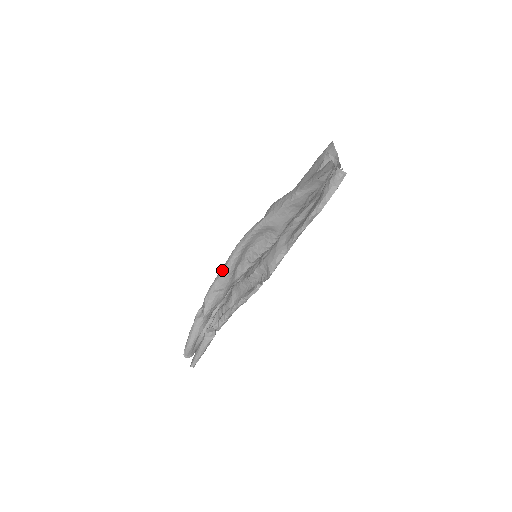
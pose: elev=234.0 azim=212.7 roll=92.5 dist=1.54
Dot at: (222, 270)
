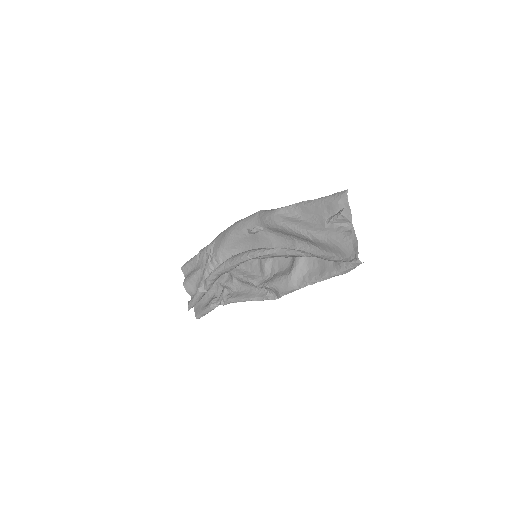
Dot at: (225, 267)
